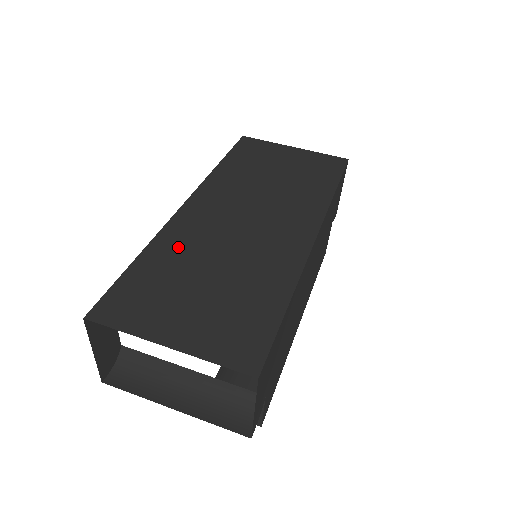
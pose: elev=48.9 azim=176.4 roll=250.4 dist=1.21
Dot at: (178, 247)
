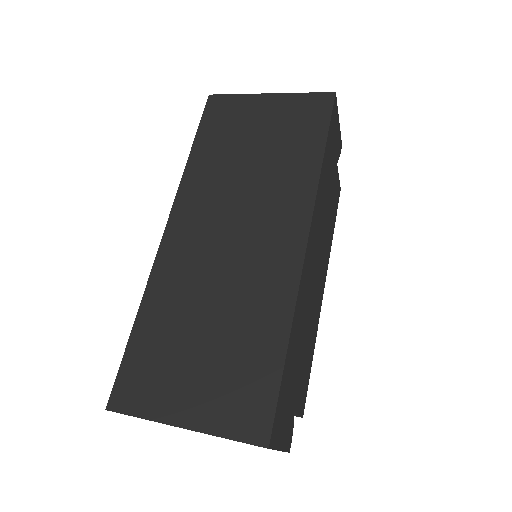
Dot at: (170, 297)
